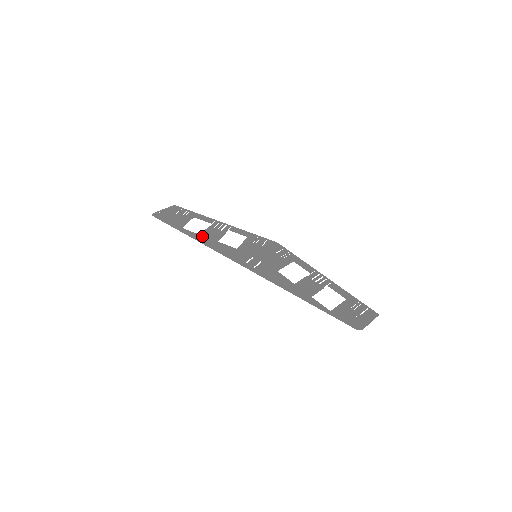
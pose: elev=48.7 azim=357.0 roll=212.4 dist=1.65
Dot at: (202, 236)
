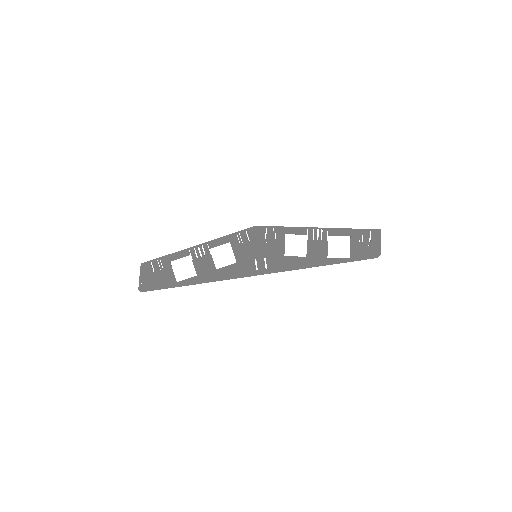
Dot at: (200, 276)
